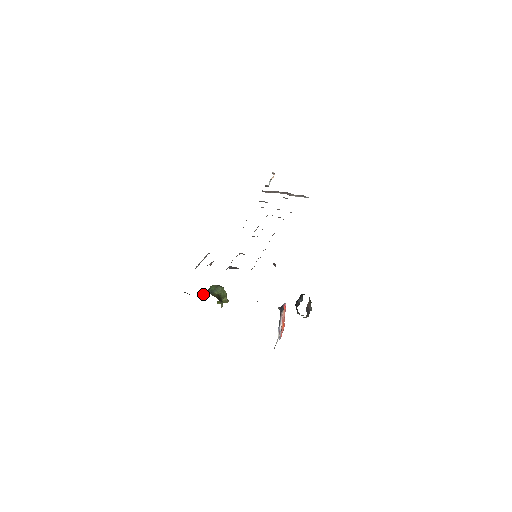
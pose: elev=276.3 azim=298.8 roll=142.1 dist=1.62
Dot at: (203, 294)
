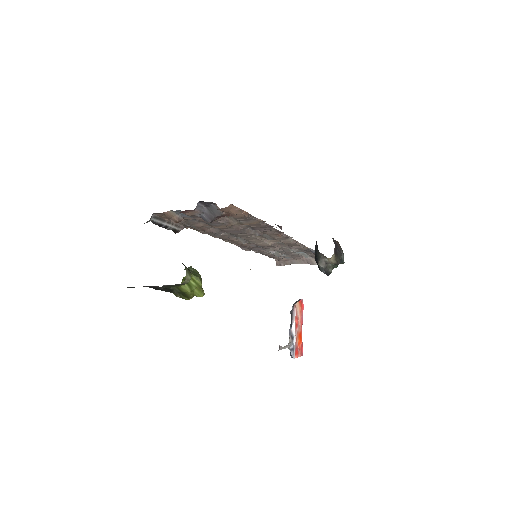
Dot at: occluded
